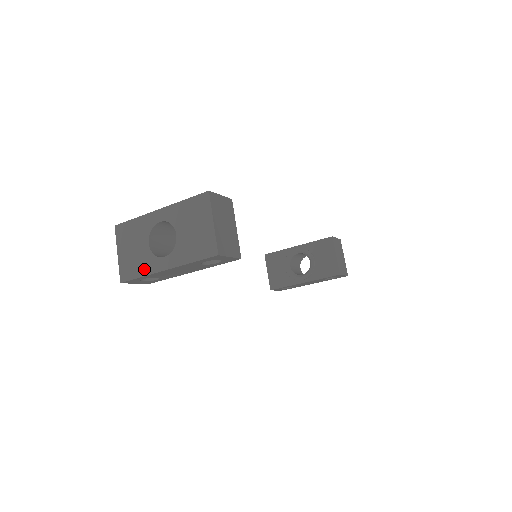
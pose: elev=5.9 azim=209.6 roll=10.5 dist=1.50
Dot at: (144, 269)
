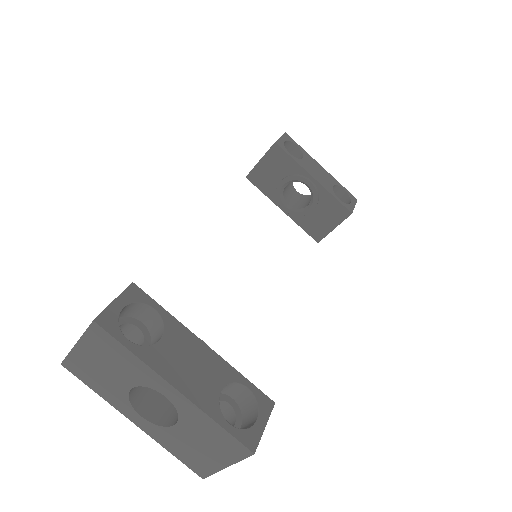
Dot at: (105, 394)
